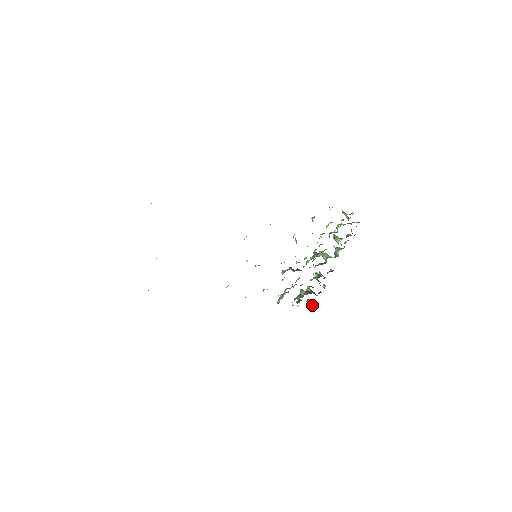
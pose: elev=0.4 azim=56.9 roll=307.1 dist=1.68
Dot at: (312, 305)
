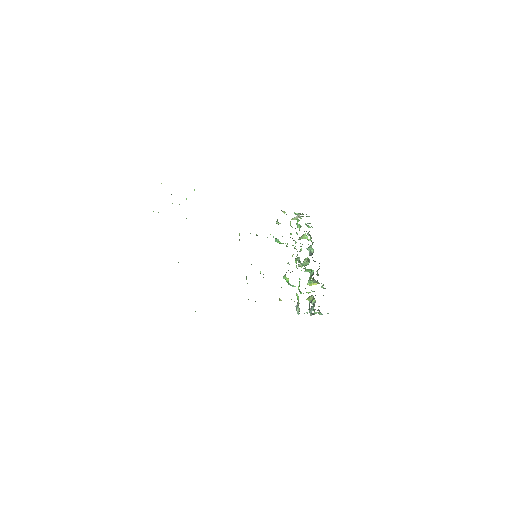
Dot at: occluded
